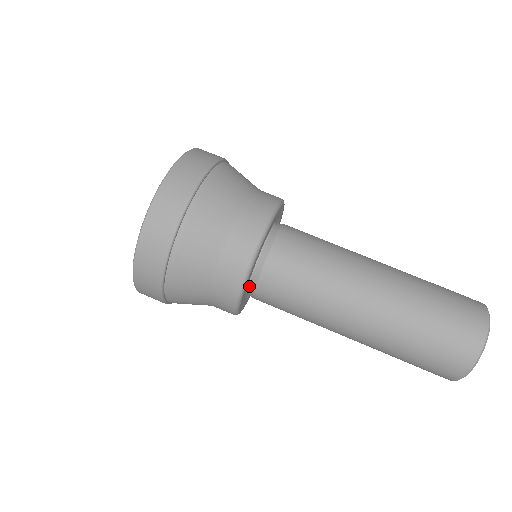
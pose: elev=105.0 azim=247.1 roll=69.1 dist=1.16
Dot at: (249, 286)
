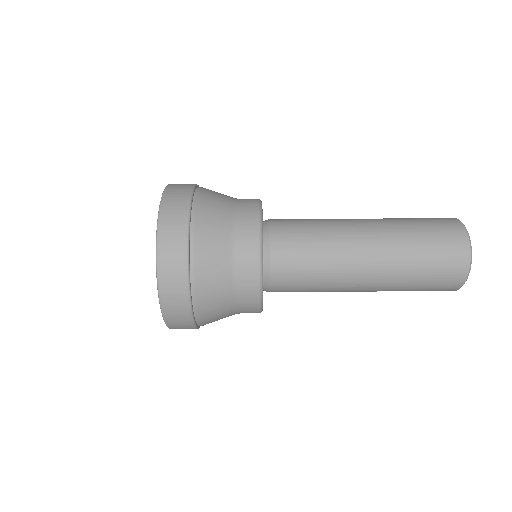
Dot at: (263, 277)
